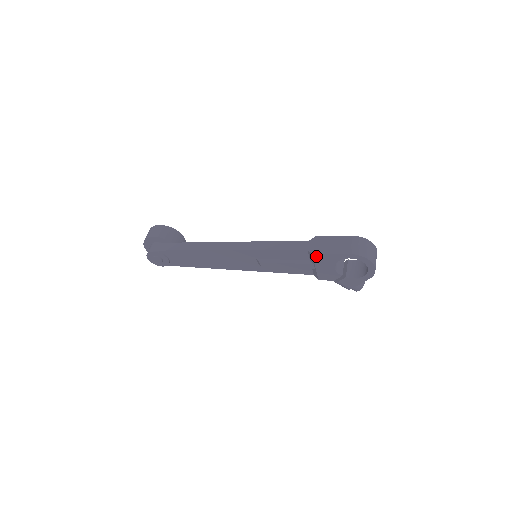
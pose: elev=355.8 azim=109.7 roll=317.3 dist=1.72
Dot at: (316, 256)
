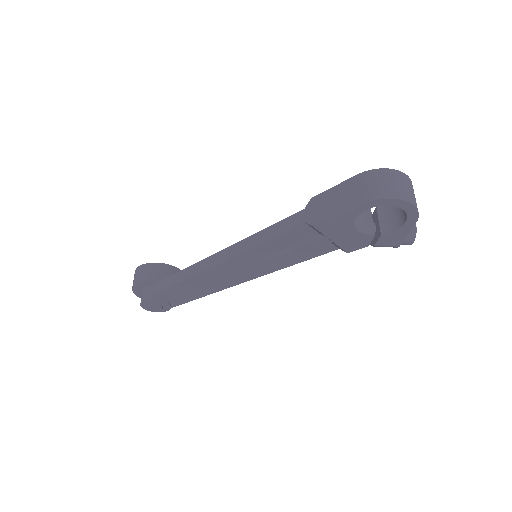
Dot at: (320, 227)
